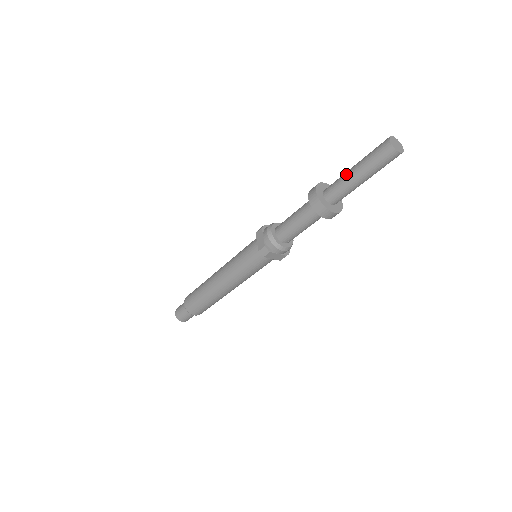
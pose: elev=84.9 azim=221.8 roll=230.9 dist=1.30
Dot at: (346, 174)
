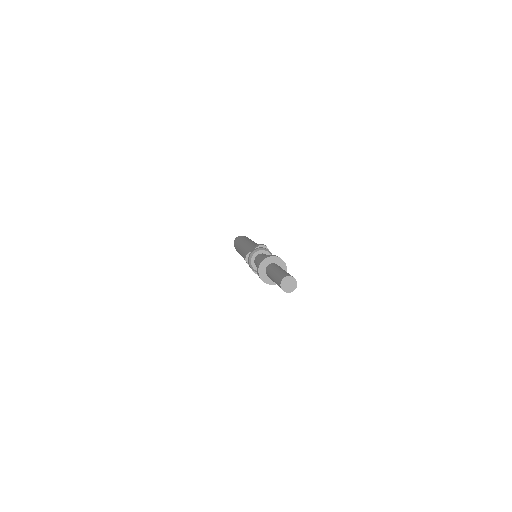
Dot at: (271, 278)
